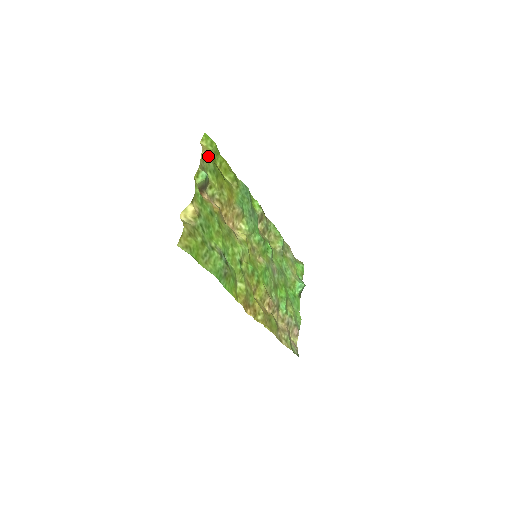
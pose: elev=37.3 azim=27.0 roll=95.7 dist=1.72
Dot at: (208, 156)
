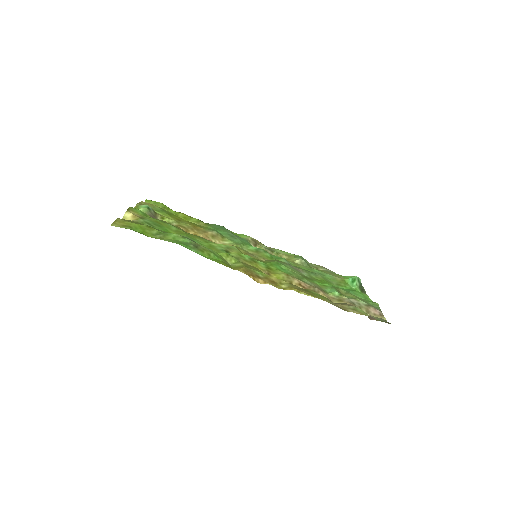
Dot at: (151, 204)
